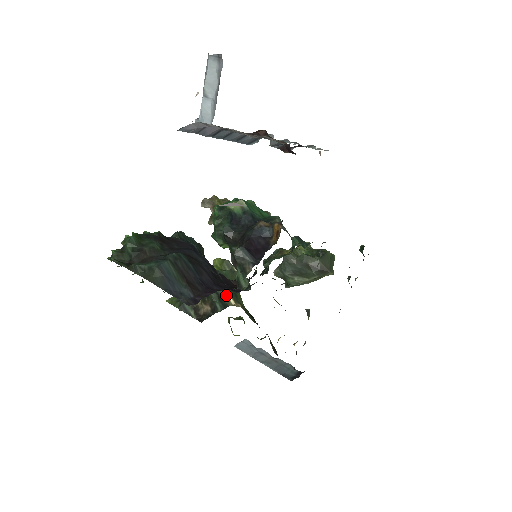
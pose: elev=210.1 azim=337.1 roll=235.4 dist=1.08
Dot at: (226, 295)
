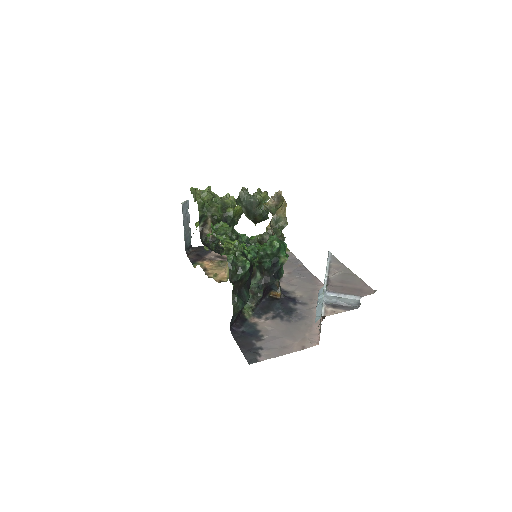
Dot at: occluded
